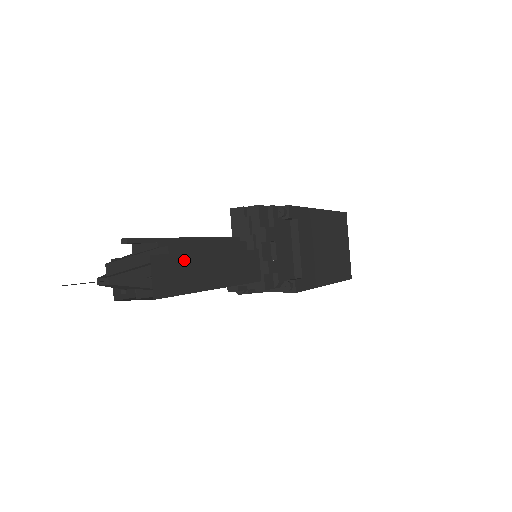
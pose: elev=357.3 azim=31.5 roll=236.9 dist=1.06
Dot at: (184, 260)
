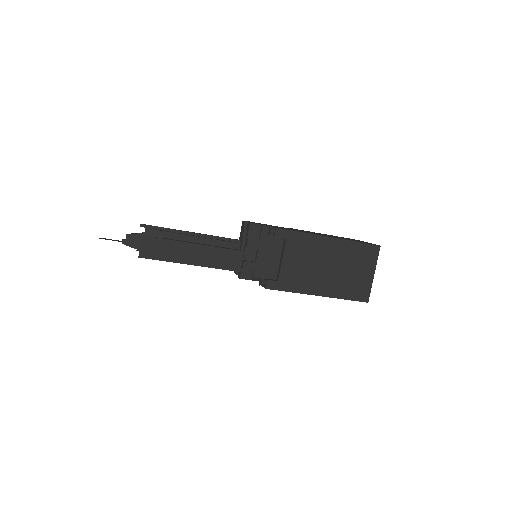
Dot at: (167, 243)
